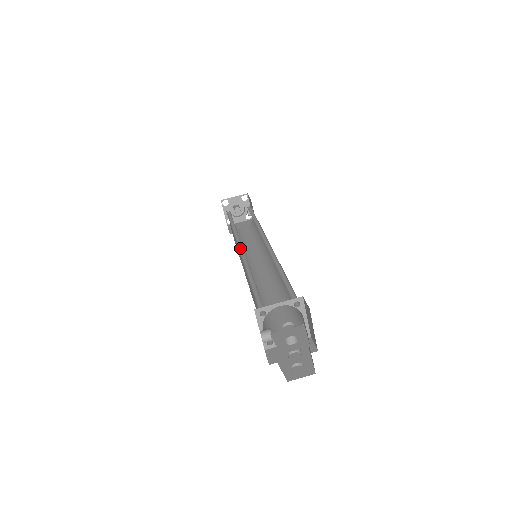
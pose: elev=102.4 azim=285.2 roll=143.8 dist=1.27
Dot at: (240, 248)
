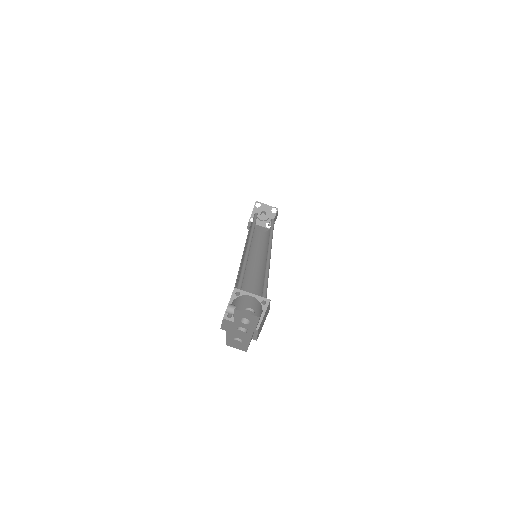
Dot at: (249, 243)
